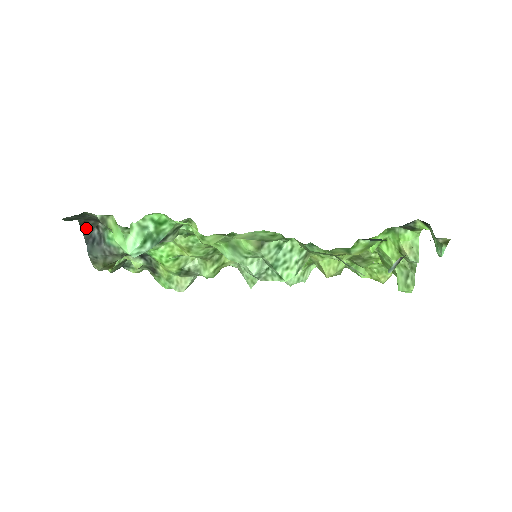
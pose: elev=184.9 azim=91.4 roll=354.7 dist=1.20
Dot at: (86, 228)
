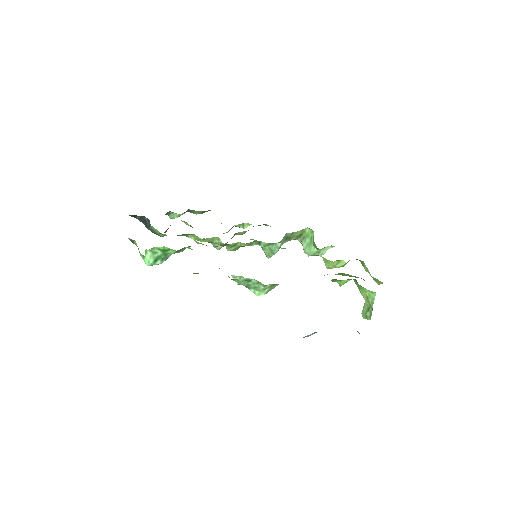
Dot at: (139, 217)
